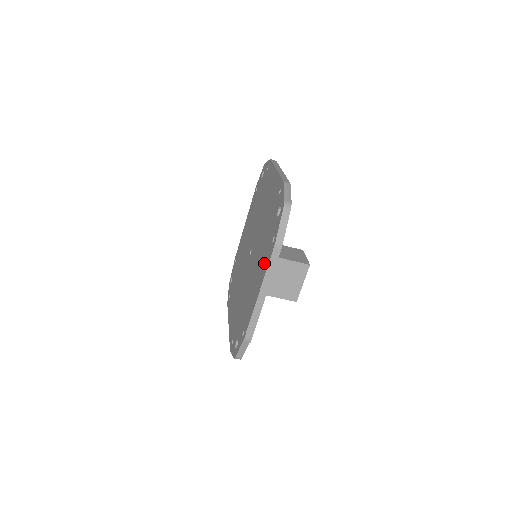
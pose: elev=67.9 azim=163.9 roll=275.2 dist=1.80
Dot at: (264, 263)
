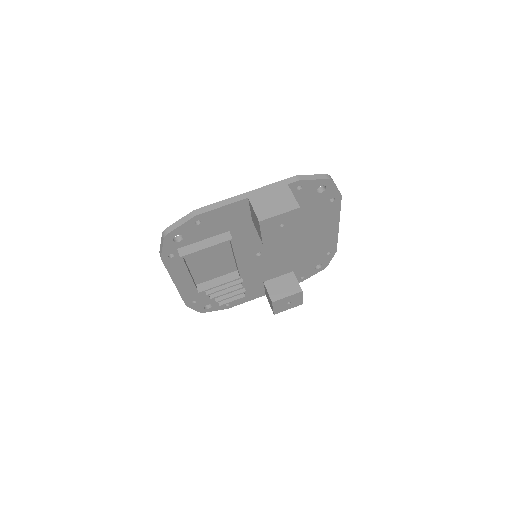
Dot at: occluded
